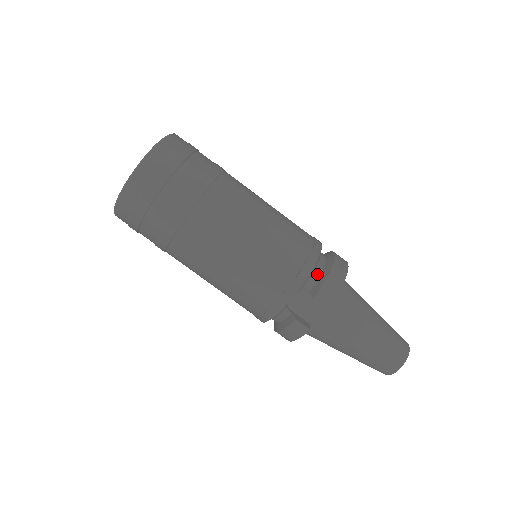
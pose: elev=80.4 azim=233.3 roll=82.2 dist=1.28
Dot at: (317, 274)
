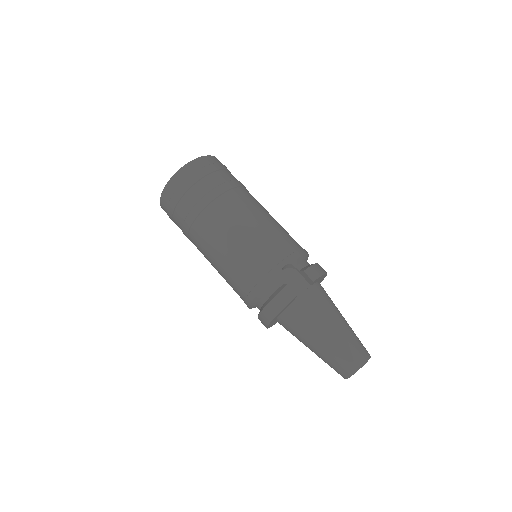
Dot at: (306, 264)
